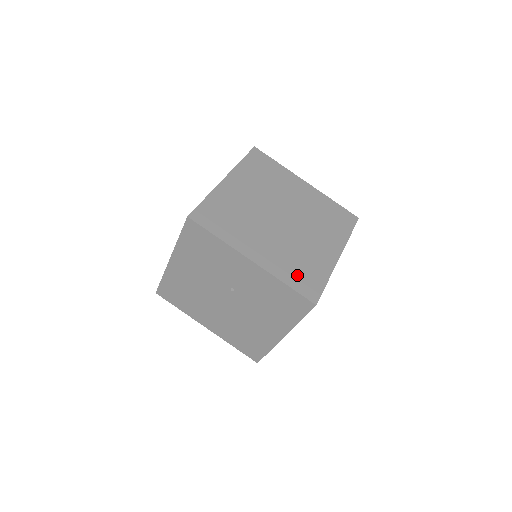
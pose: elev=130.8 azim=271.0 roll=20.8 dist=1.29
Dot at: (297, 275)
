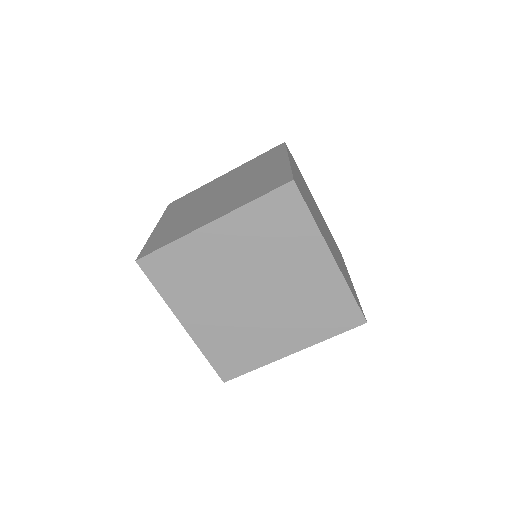
Dot at: (224, 354)
